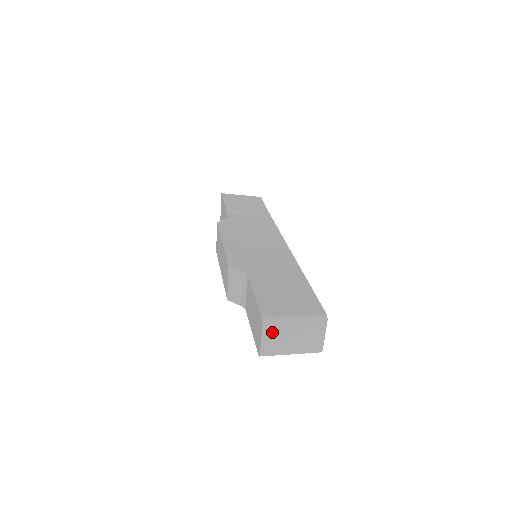
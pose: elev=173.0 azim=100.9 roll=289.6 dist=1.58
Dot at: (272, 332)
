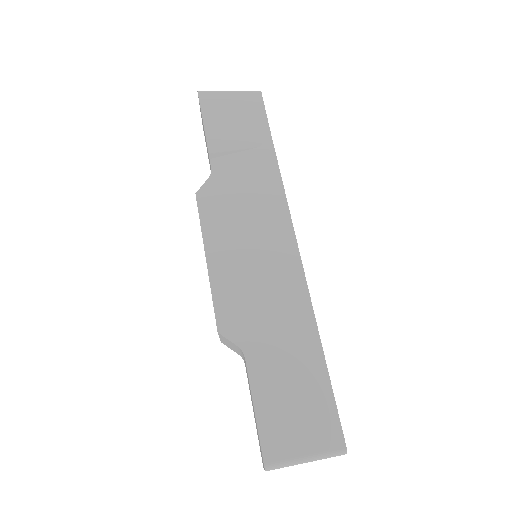
Dot at: occluded
